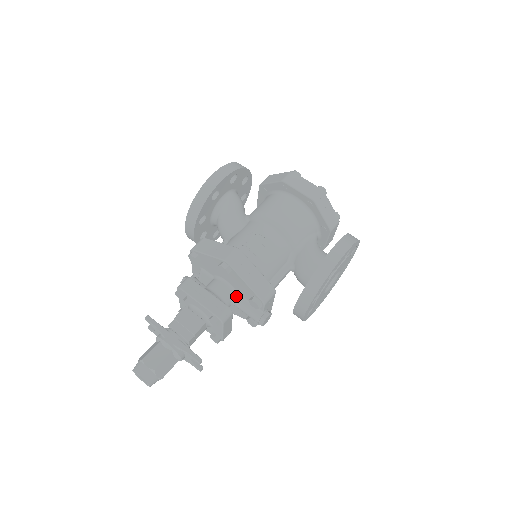
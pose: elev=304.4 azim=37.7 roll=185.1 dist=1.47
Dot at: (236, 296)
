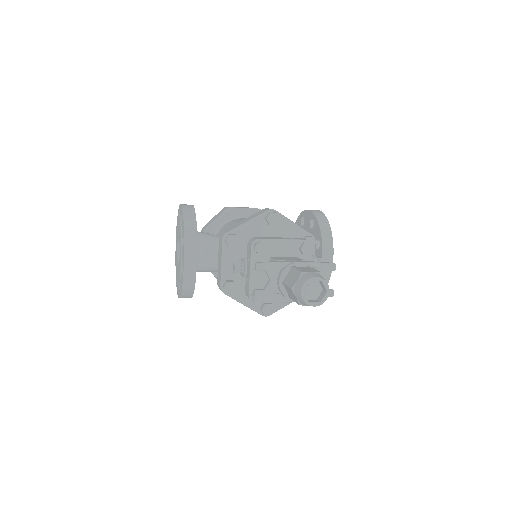
Dot at: occluded
